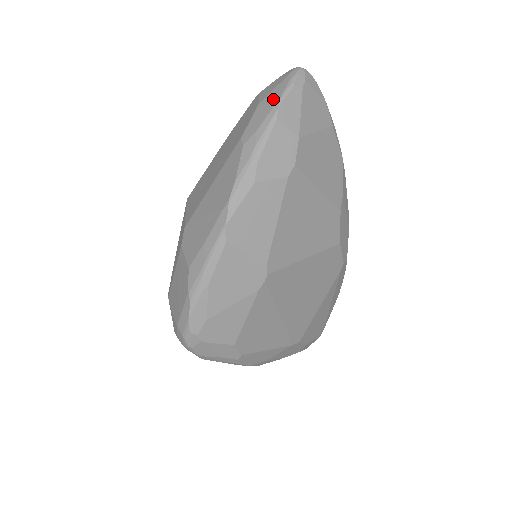
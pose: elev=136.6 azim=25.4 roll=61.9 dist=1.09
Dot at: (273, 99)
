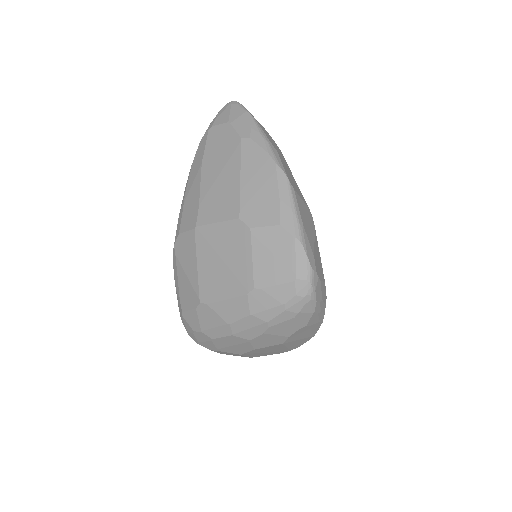
Dot at: (240, 114)
